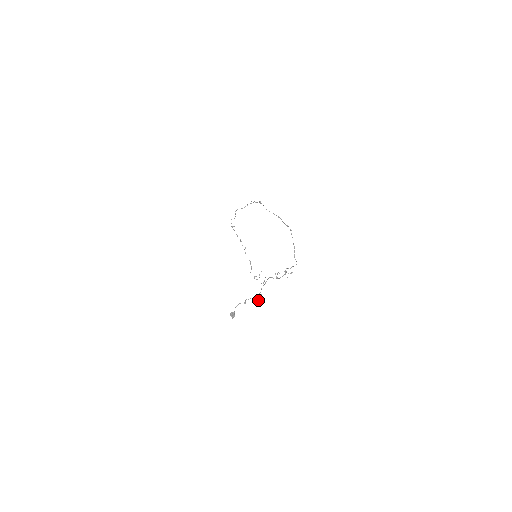
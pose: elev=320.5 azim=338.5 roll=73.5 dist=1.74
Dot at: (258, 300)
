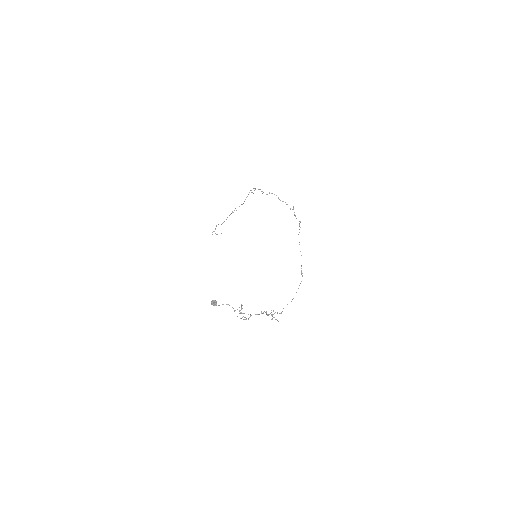
Dot at: (240, 313)
